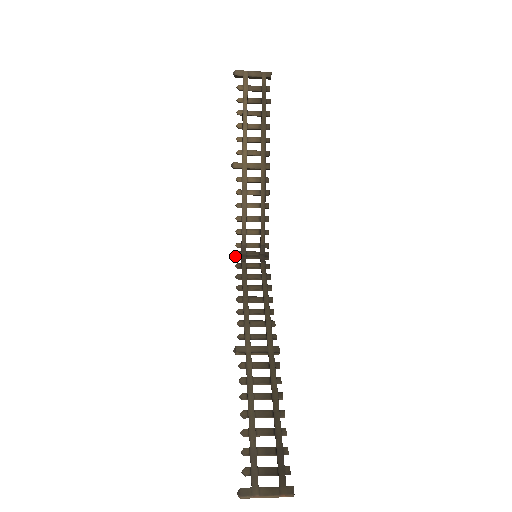
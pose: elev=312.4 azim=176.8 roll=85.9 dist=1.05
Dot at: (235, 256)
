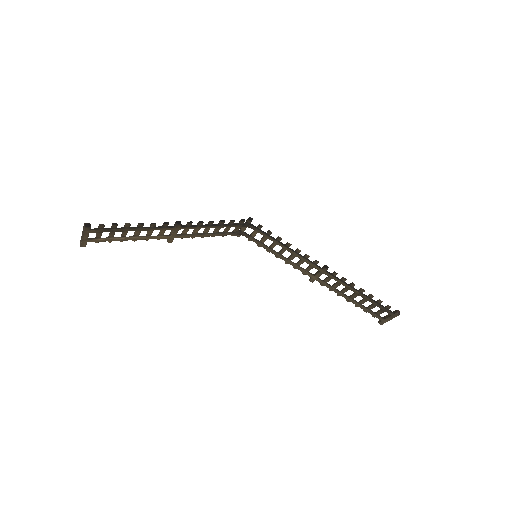
Dot at: (240, 235)
